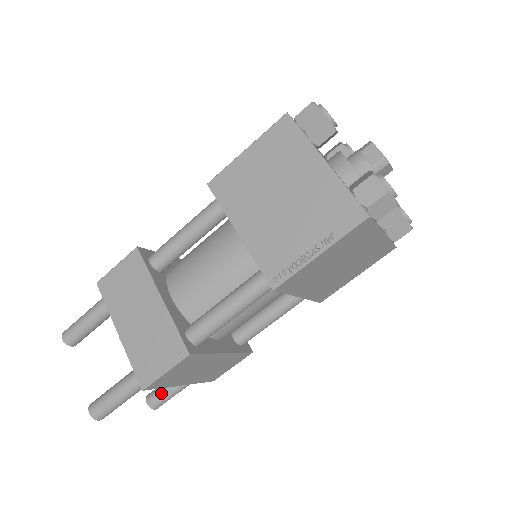
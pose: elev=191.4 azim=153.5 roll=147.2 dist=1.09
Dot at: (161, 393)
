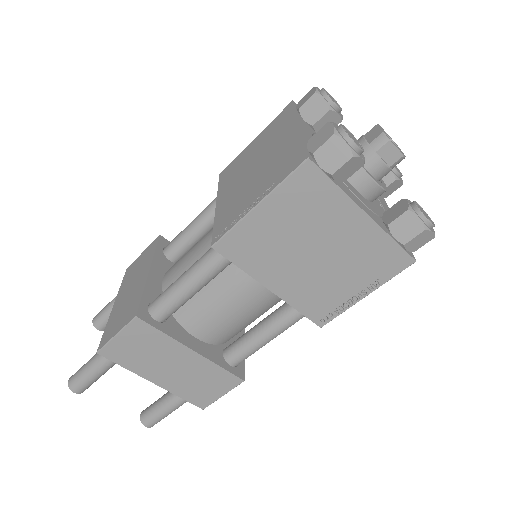
Dot at: (153, 406)
